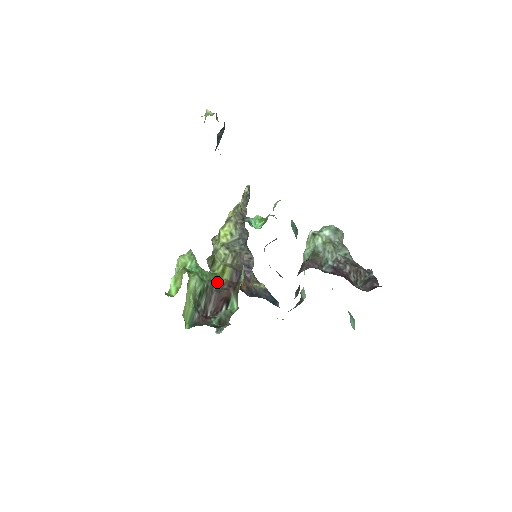
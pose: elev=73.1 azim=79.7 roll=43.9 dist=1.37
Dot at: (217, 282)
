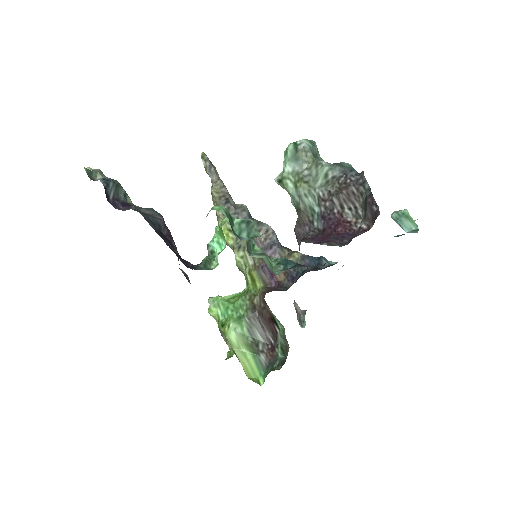
Dot at: (254, 303)
